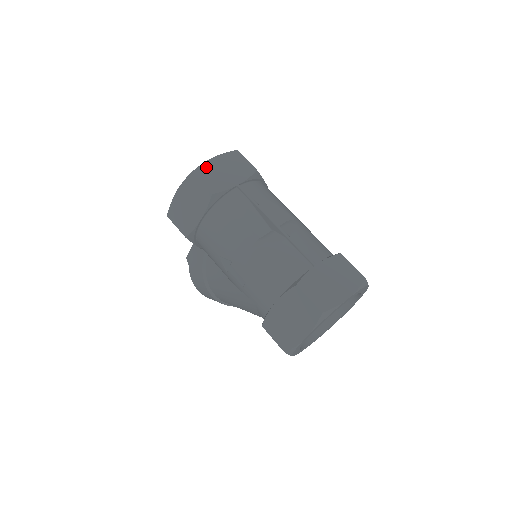
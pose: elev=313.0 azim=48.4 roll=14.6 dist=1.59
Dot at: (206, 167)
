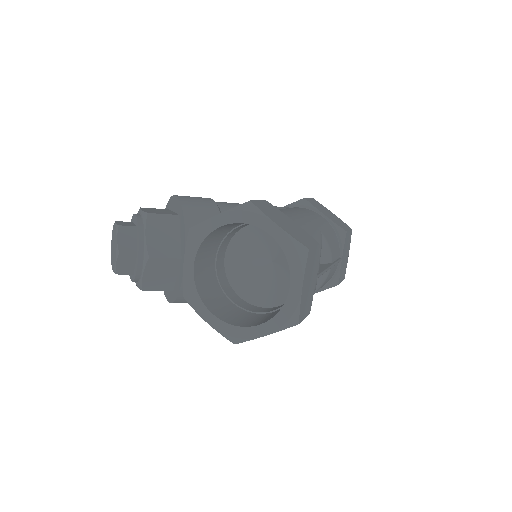
Dot at: (303, 303)
